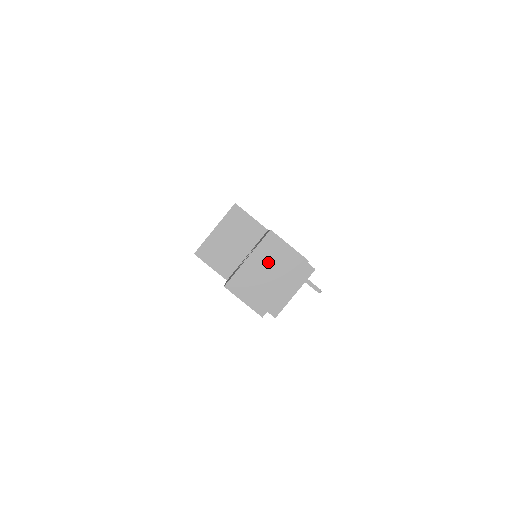
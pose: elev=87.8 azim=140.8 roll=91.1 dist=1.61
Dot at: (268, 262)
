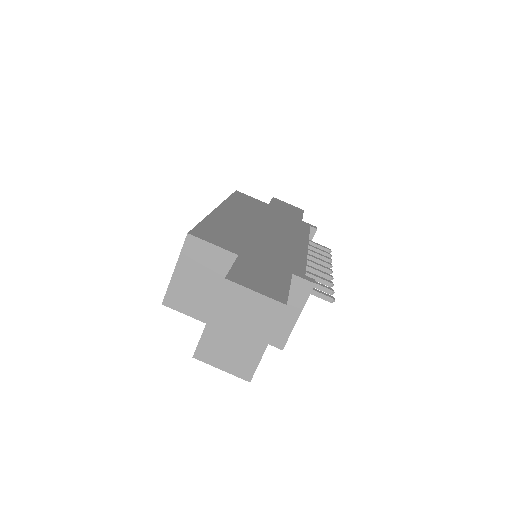
Dot at: (235, 318)
